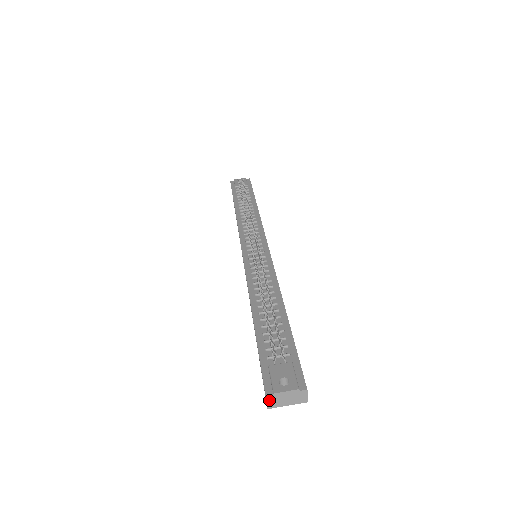
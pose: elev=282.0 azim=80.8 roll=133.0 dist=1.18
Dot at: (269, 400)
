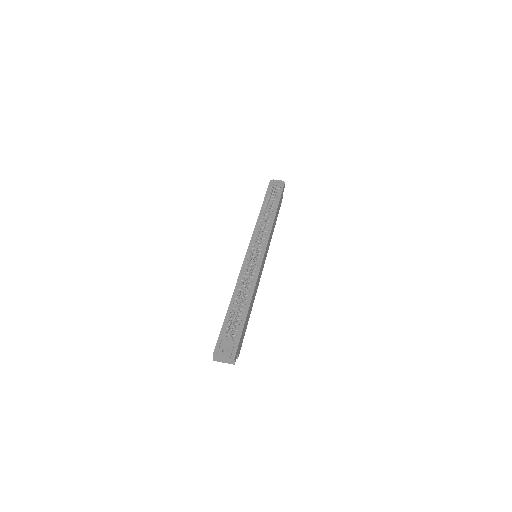
Dot at: (214, 357)
